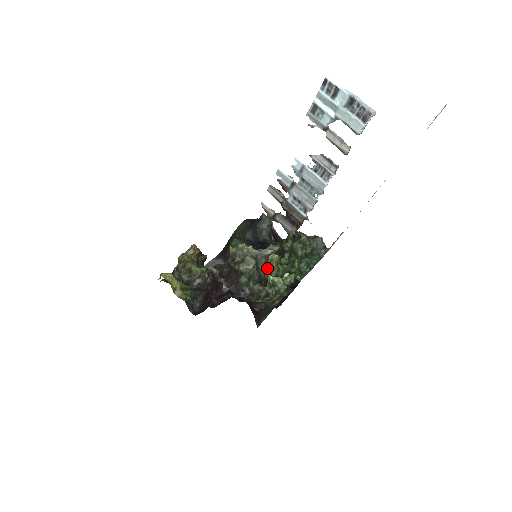
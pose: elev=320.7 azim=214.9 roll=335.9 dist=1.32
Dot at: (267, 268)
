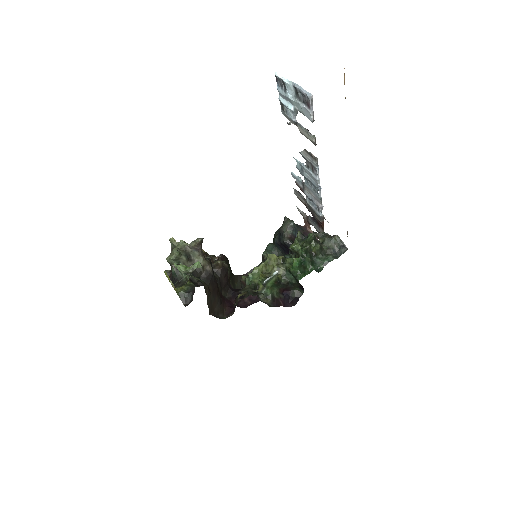
Dot at: (267, 267)
